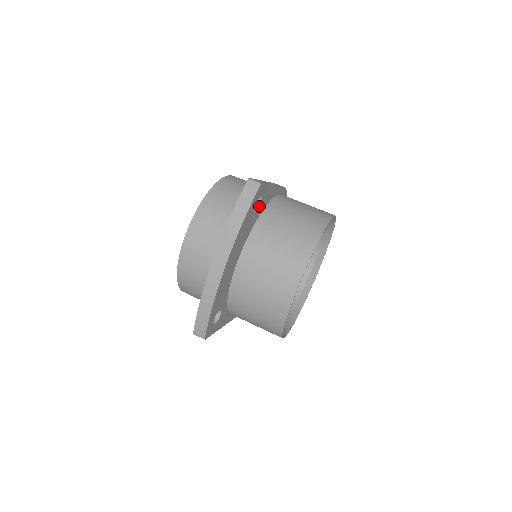
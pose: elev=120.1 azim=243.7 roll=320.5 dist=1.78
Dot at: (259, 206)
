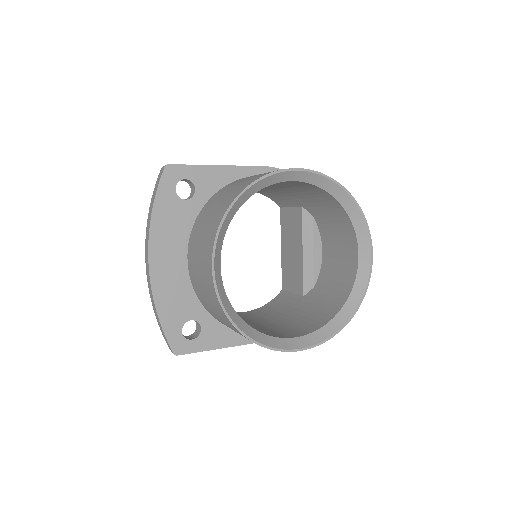
Dot at: (194, 192)
